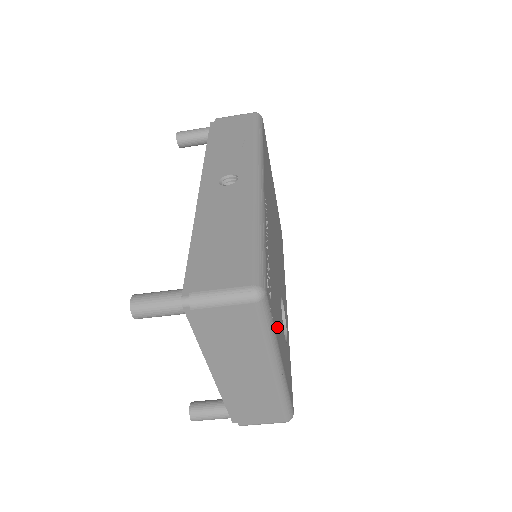
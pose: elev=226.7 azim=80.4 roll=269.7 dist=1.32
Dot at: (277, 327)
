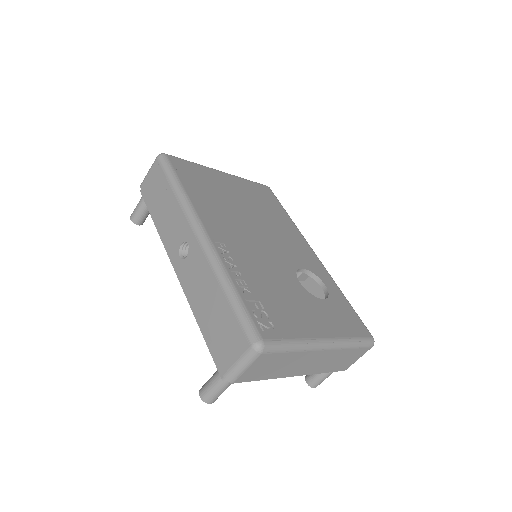
Dot at: (300, 325)
